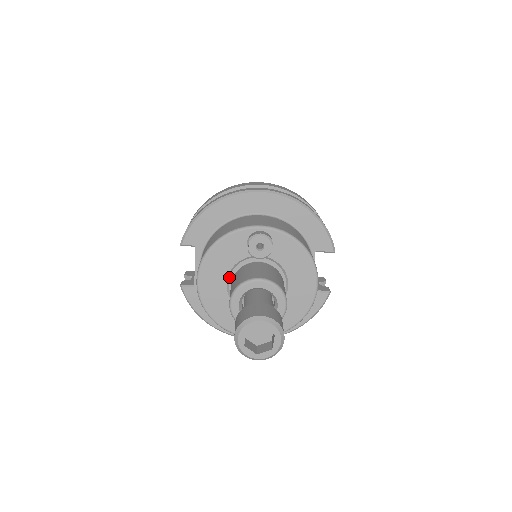
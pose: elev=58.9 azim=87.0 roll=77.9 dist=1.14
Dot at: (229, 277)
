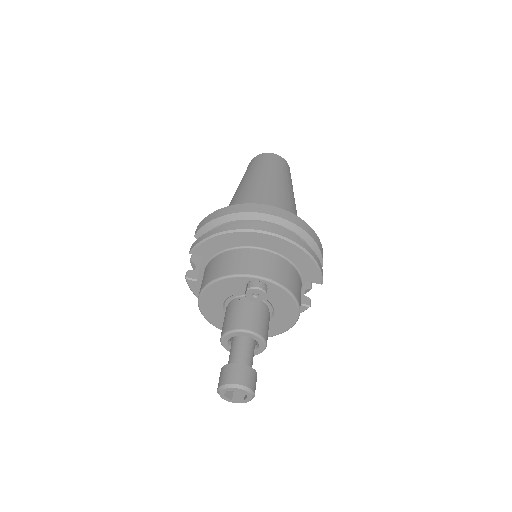
Dot at: (226, 300)
